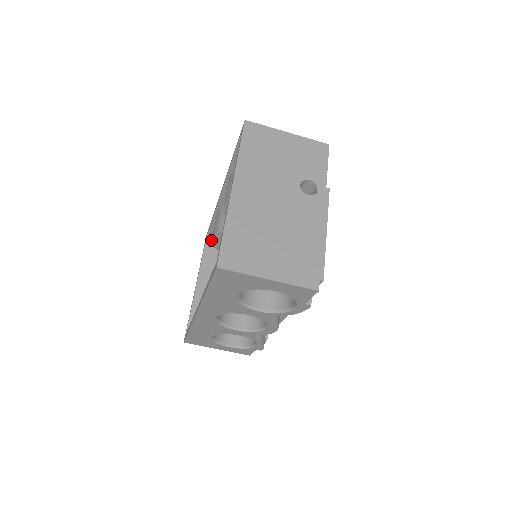
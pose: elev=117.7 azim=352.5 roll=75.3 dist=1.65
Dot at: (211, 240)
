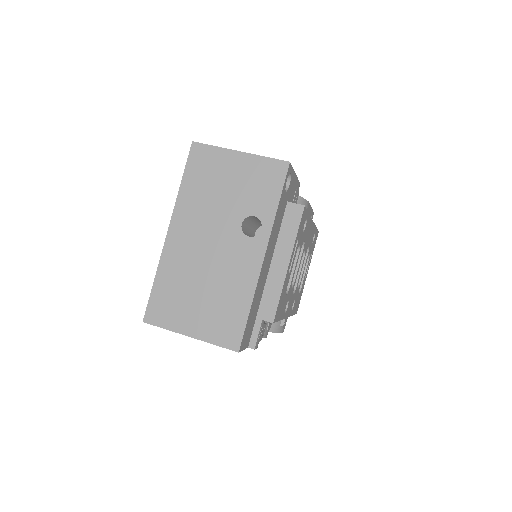
Dot at: occluded
